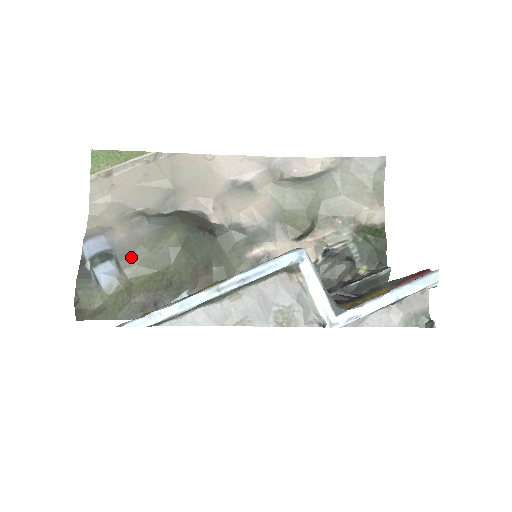
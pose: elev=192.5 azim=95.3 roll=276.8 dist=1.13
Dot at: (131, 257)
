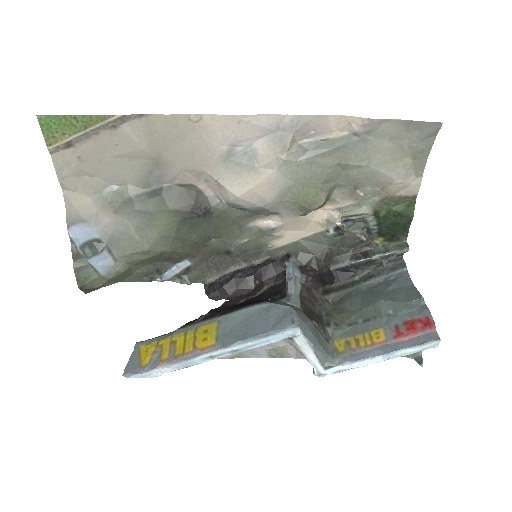
Dot at: (122, 246)
